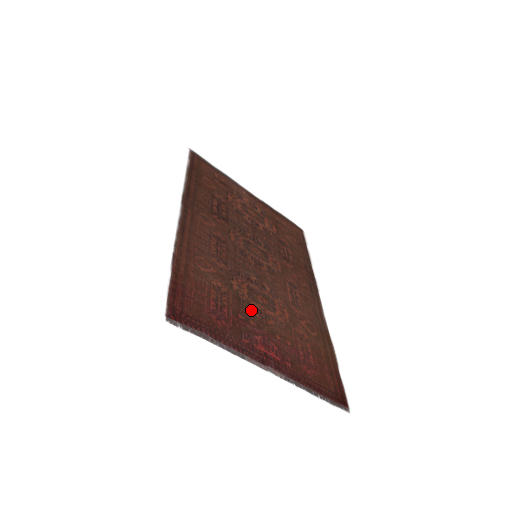
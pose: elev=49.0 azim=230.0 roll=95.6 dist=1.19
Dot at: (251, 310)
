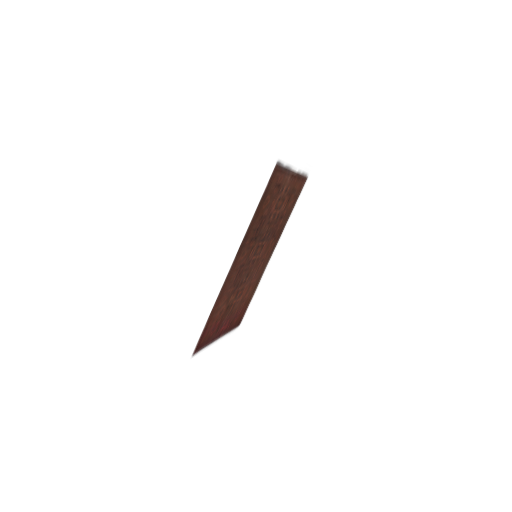
Dot at: (230, 308)
